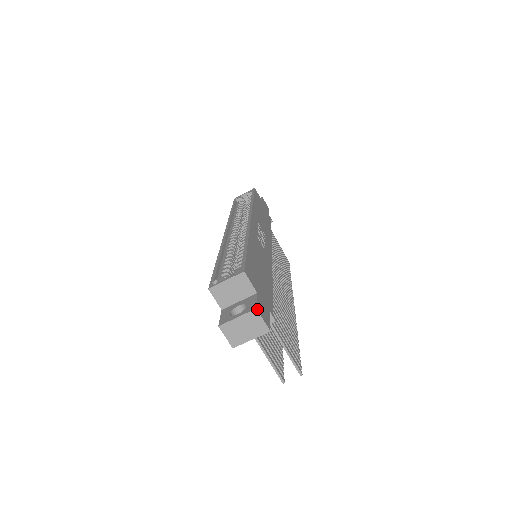
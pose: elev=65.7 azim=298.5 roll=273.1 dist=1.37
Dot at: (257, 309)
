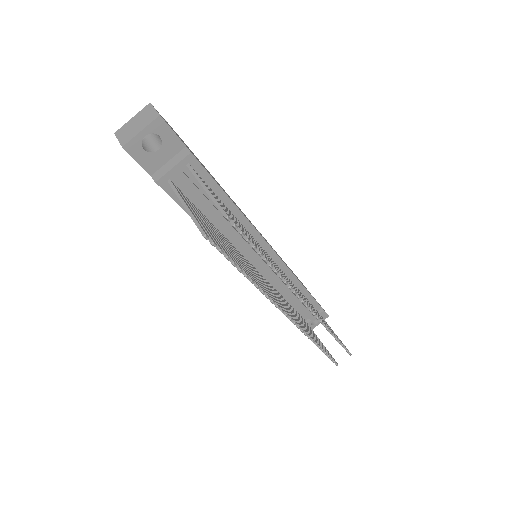
Dot at: (151, 104)
